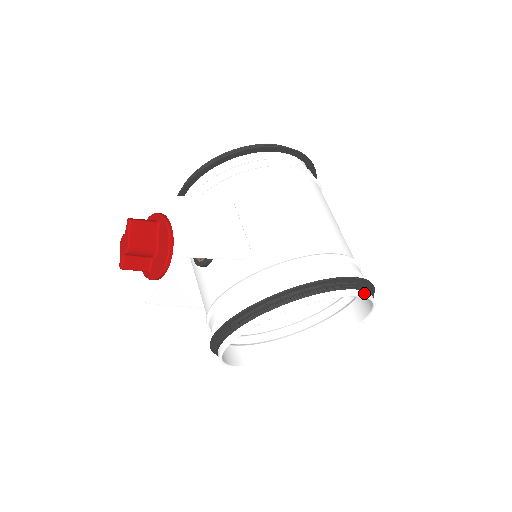
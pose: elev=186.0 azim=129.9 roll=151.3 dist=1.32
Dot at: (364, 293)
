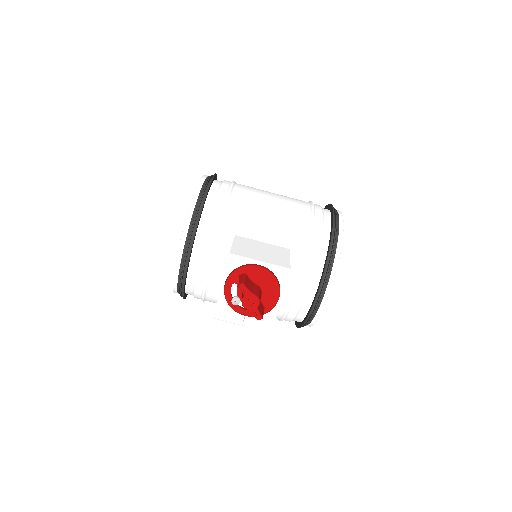
Dot at: (338, 210)
